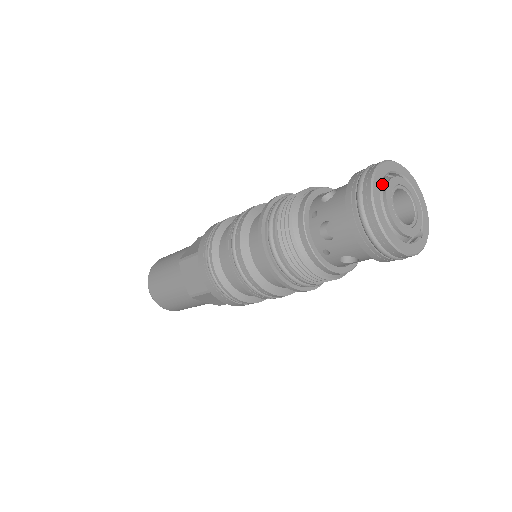
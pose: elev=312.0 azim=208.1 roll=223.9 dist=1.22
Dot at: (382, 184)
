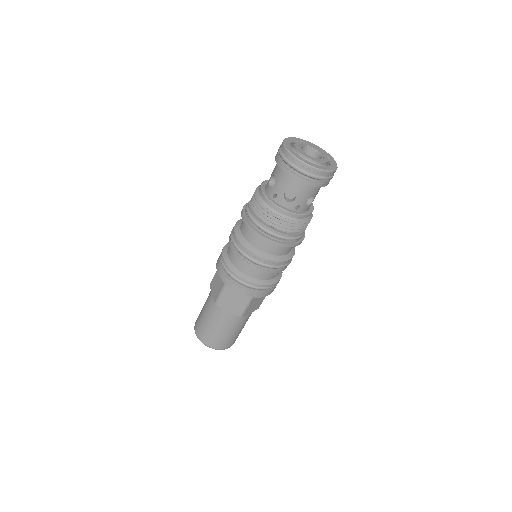
Dot at: occluded
